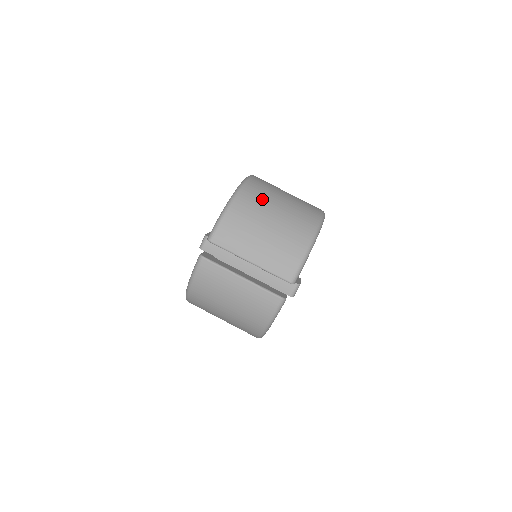
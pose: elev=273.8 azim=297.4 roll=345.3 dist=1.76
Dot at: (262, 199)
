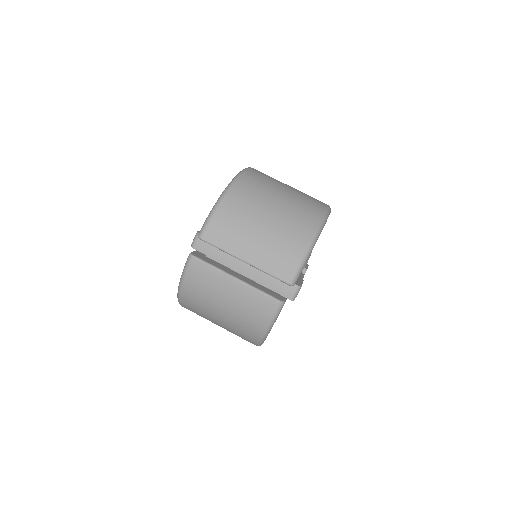
Dot at: (259, 192)
